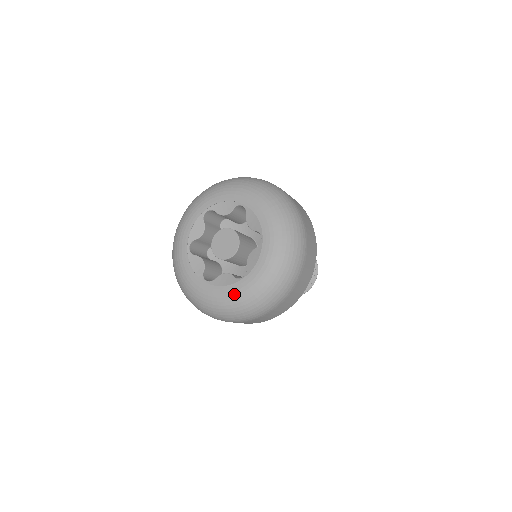
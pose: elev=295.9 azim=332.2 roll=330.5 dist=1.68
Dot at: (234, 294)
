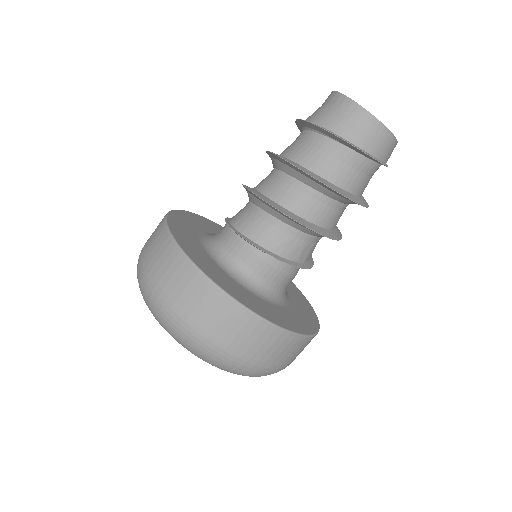
Dot at: occluded
